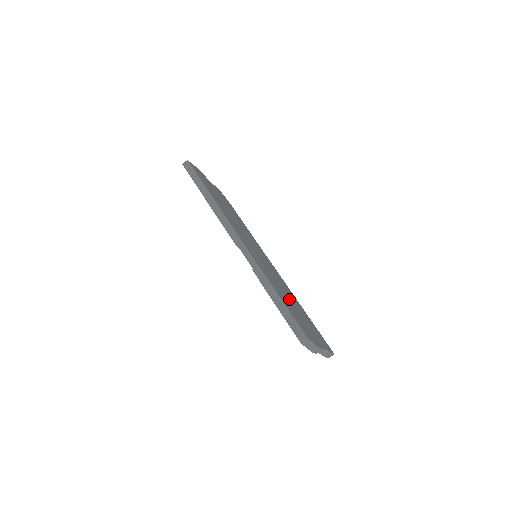
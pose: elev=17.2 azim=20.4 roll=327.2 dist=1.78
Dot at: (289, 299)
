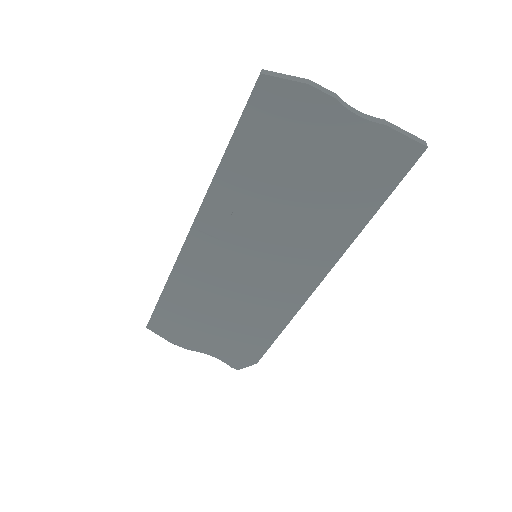
Dot at: occluded
